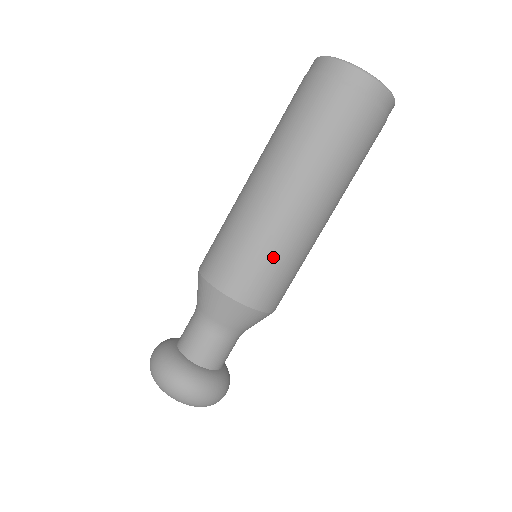
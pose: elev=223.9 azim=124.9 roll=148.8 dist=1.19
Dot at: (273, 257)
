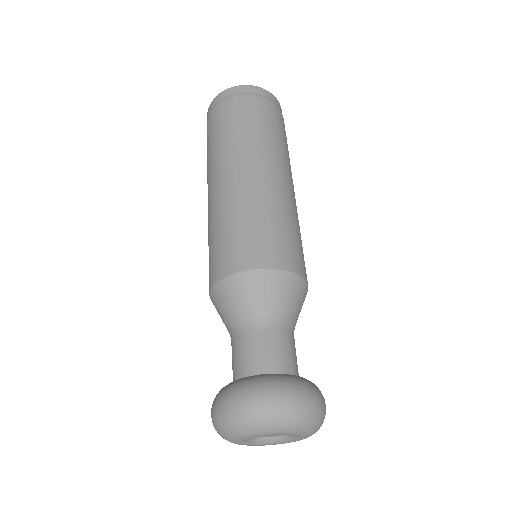
Dot at: (233, 221)
